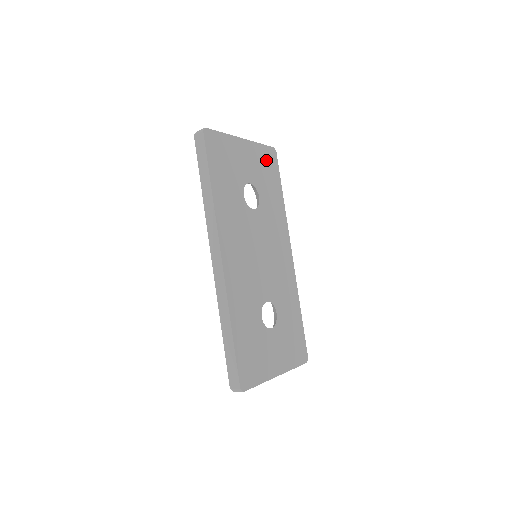
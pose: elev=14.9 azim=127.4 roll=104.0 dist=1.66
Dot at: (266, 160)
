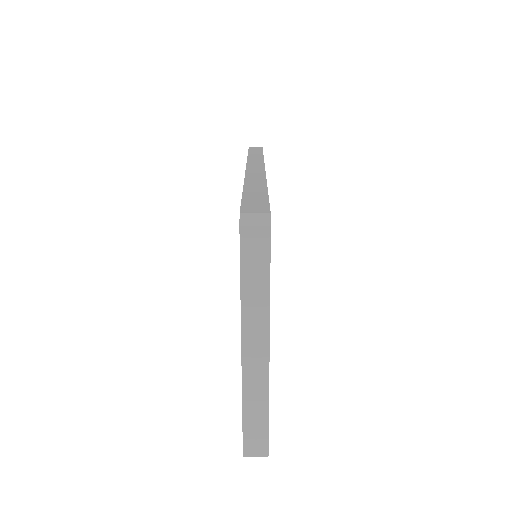
Dot at: occluded
